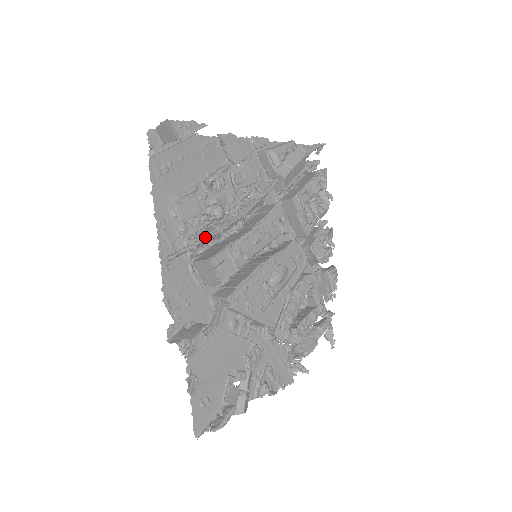
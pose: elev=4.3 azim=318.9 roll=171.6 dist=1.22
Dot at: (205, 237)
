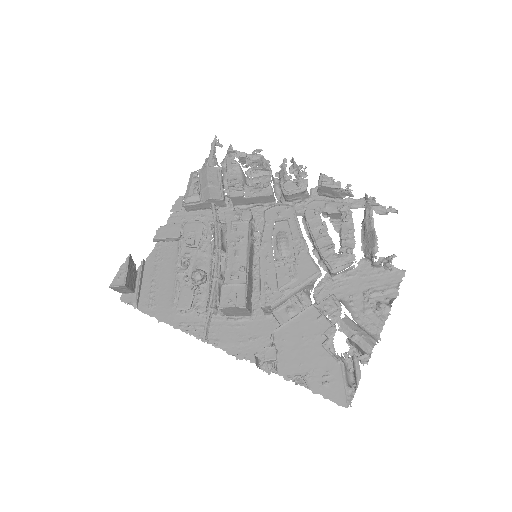
Dot at: (210, 297)
